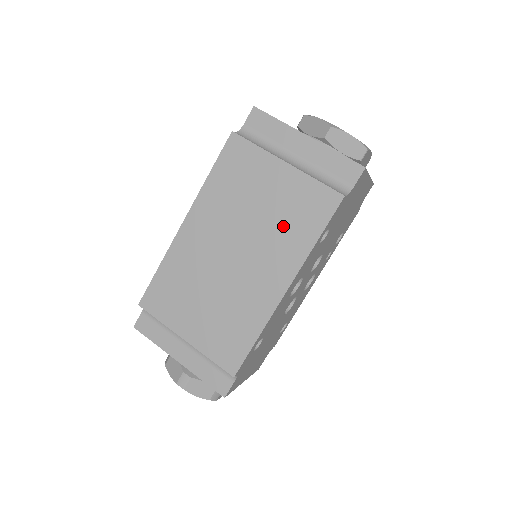
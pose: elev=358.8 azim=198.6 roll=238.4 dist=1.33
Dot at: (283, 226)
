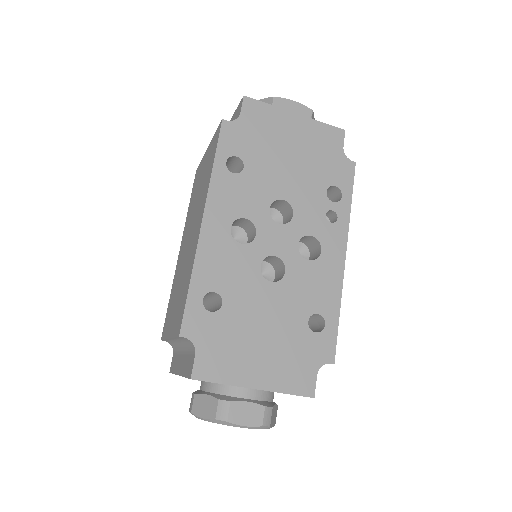
Dot at: (204, 183)
